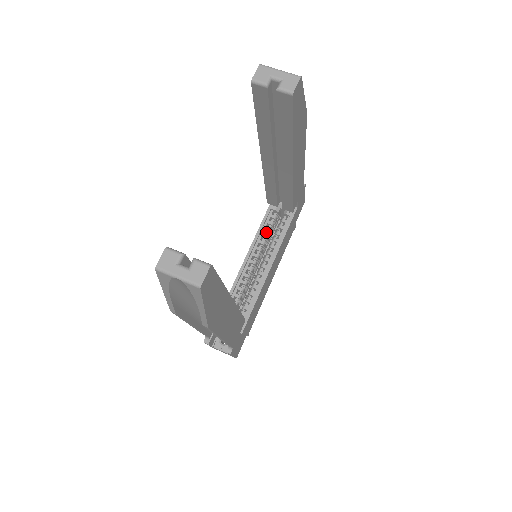
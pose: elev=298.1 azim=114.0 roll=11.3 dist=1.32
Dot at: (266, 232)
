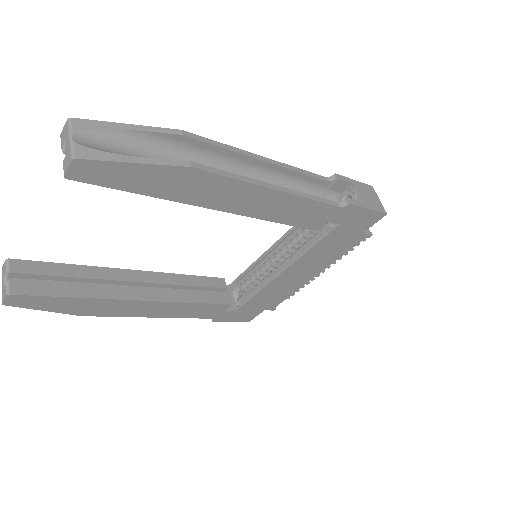
Dot at: (304, 230)
